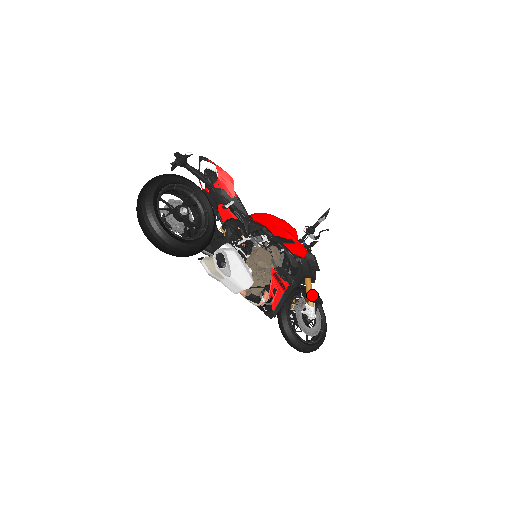
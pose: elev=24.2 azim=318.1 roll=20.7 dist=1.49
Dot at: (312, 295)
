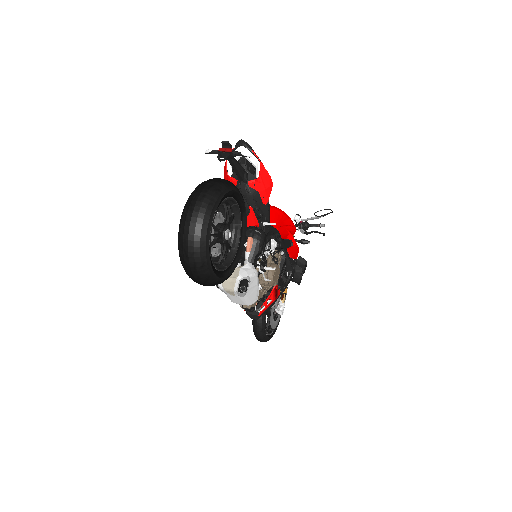
Dot at: occluded
